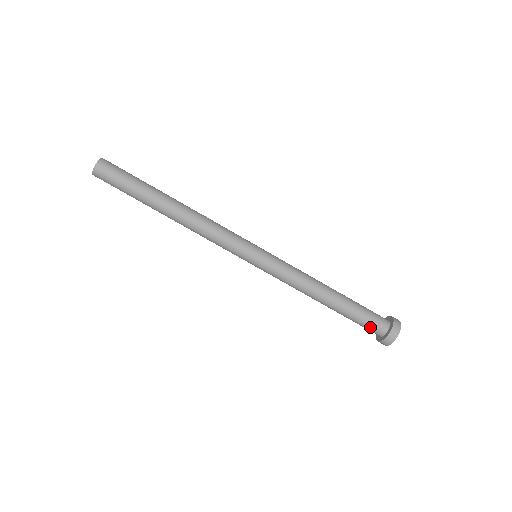
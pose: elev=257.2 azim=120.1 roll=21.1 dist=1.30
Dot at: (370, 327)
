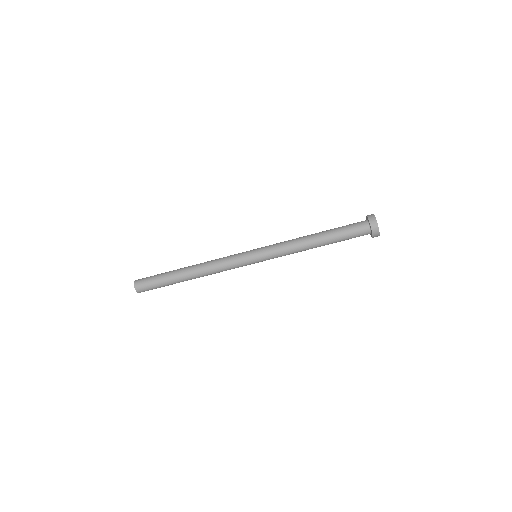
Dot at: occluded
